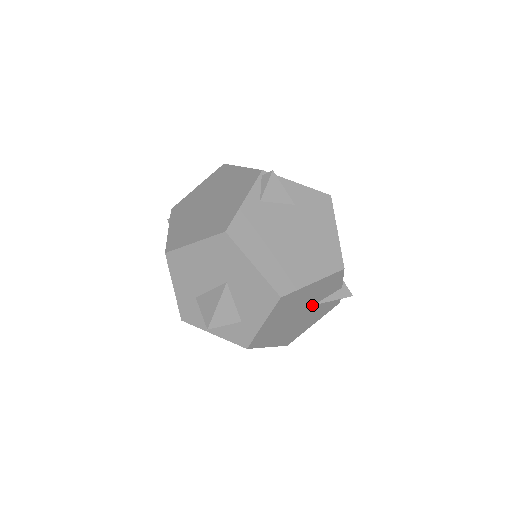
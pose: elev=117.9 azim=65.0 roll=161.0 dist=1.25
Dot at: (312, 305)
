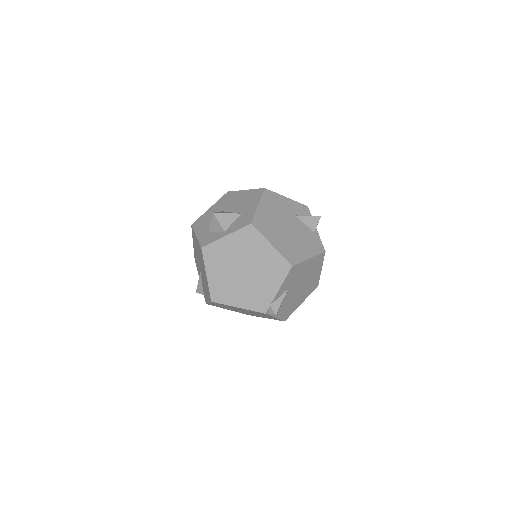
Dot at: occluded
